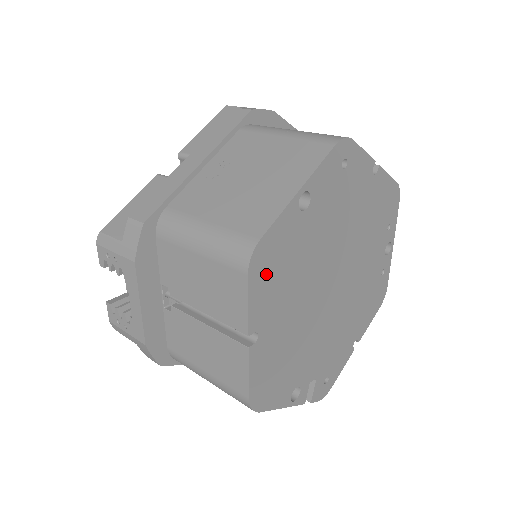
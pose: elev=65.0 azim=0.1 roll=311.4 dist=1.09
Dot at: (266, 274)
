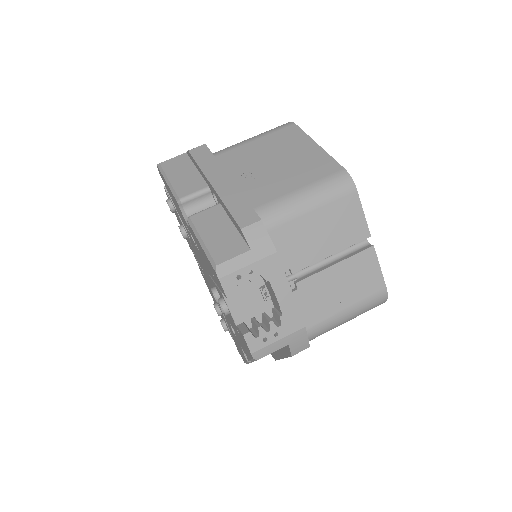
Dot at: occluded
